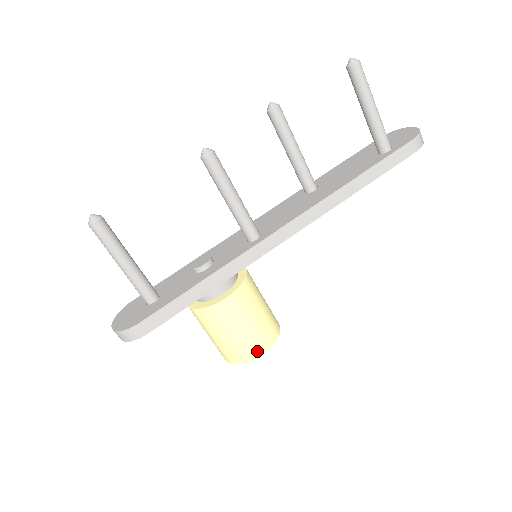
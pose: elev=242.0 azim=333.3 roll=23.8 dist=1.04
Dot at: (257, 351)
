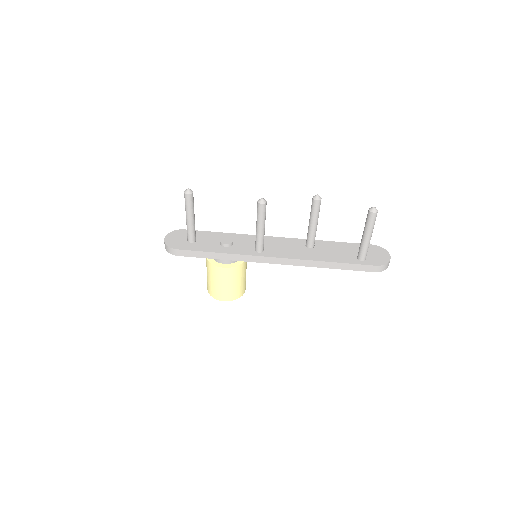
Dot at: (222, 298)
